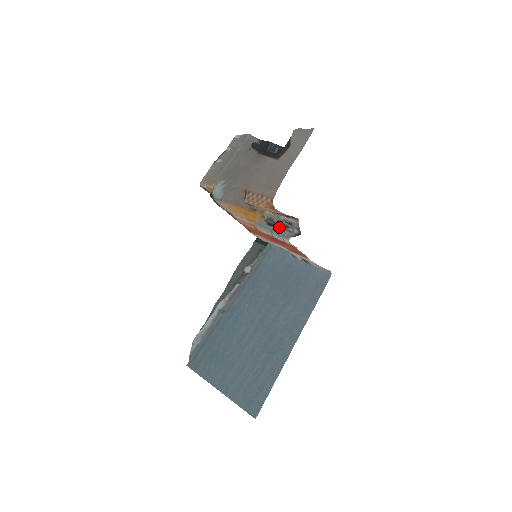
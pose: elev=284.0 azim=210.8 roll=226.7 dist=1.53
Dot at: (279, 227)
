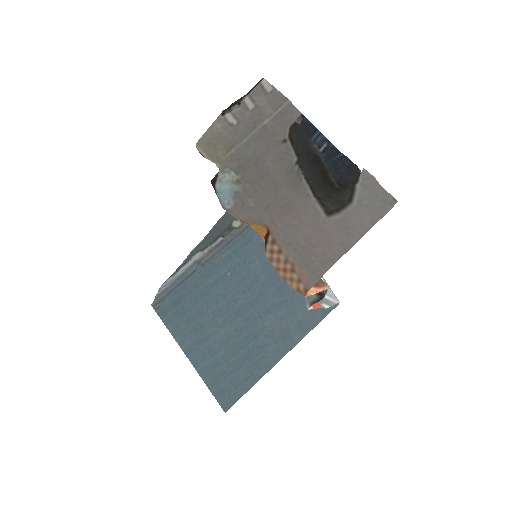
Dot at: occluded
